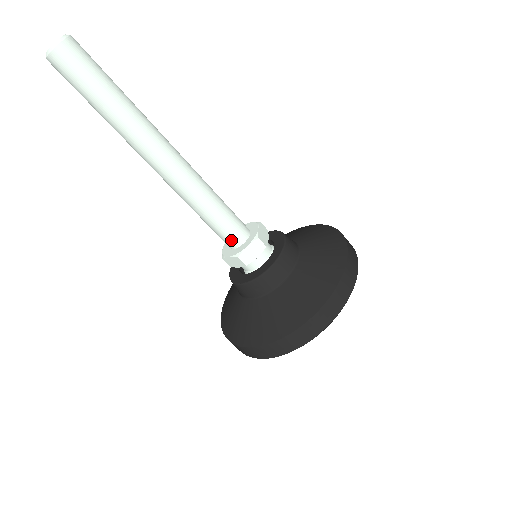
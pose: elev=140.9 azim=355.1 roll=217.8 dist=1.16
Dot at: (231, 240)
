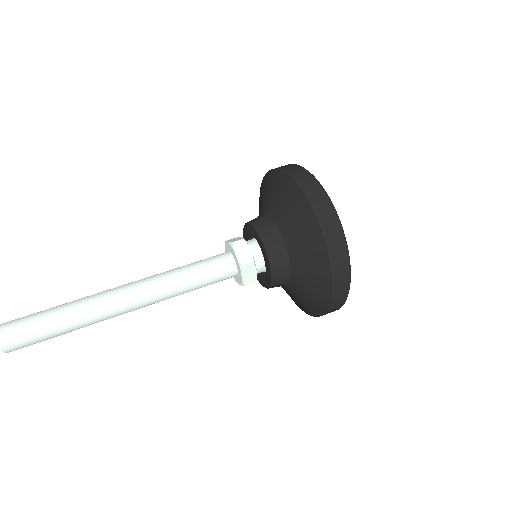
Dot at: (228, 278)
